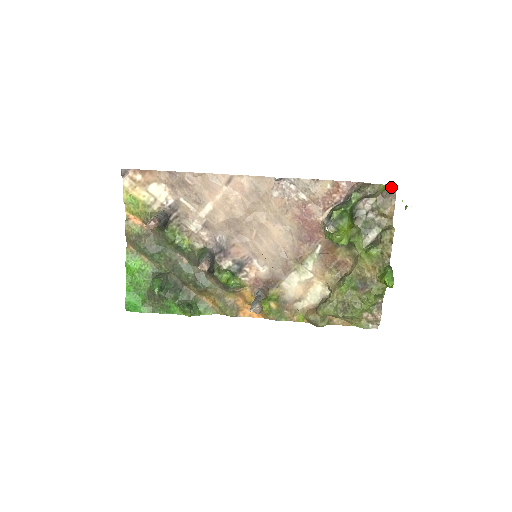
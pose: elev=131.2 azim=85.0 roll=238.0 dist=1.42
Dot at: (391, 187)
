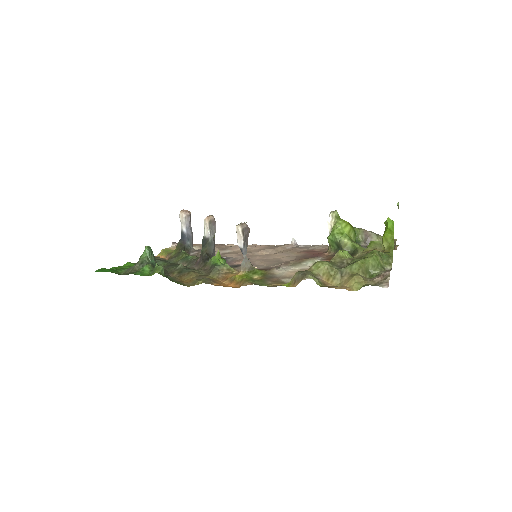
Dot at: occluded
